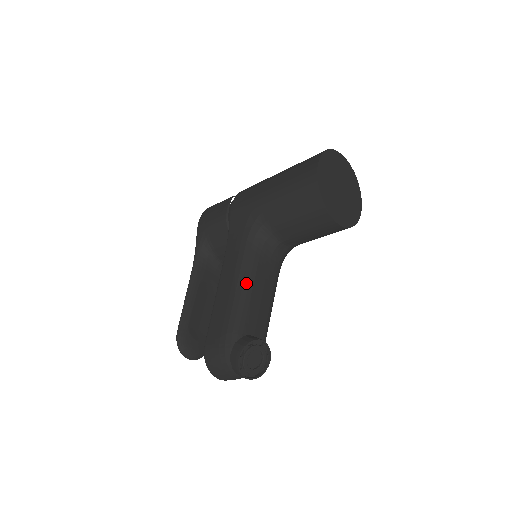
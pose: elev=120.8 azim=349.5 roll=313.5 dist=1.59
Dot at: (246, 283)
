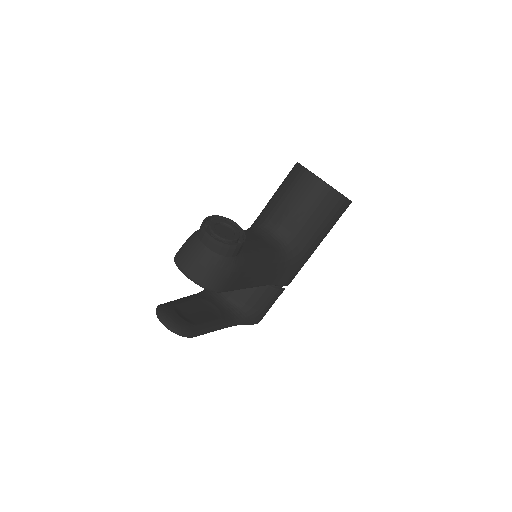
Dot at: occluded
